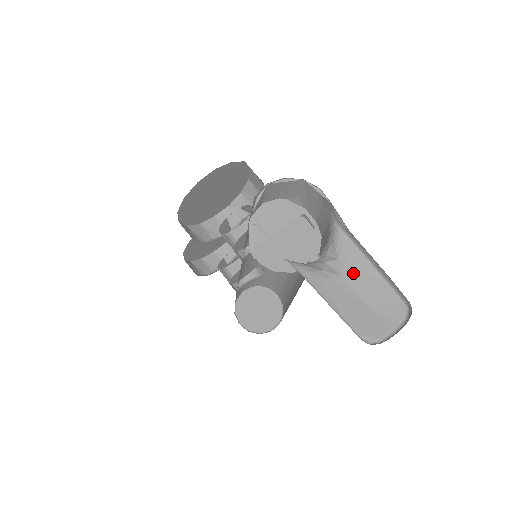
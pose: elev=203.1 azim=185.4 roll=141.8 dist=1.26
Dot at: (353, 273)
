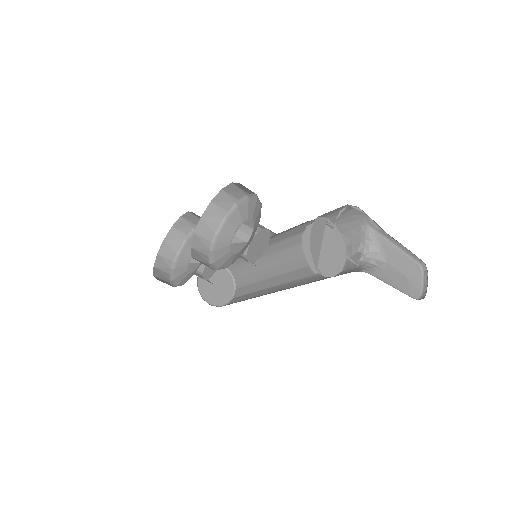
Dot at: (391, 258)
